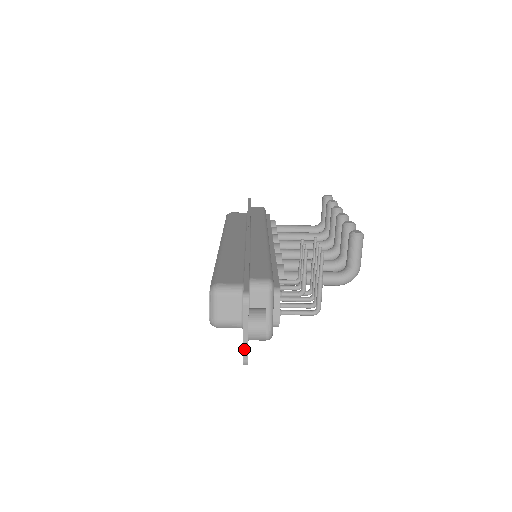
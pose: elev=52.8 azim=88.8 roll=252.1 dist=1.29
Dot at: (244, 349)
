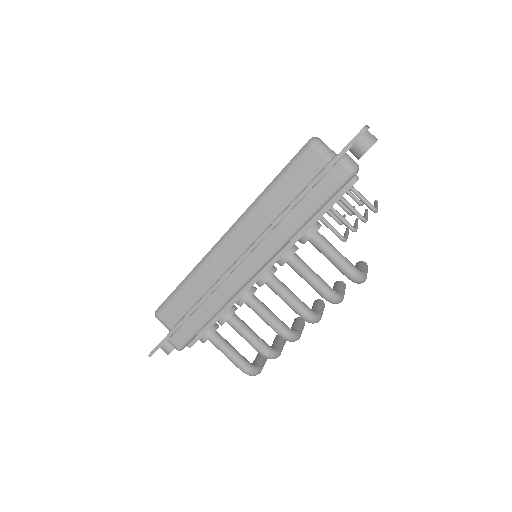
Dot at: (367, 126)
